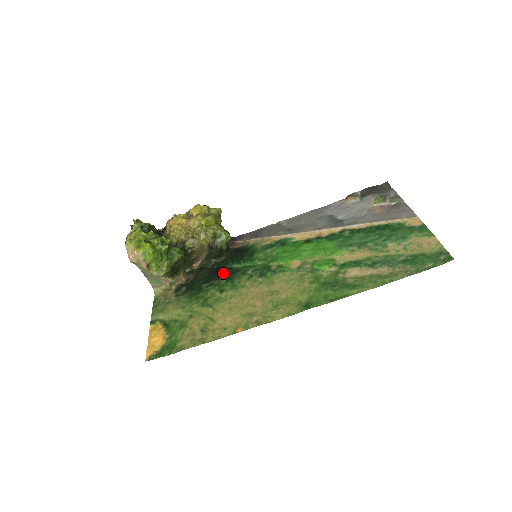
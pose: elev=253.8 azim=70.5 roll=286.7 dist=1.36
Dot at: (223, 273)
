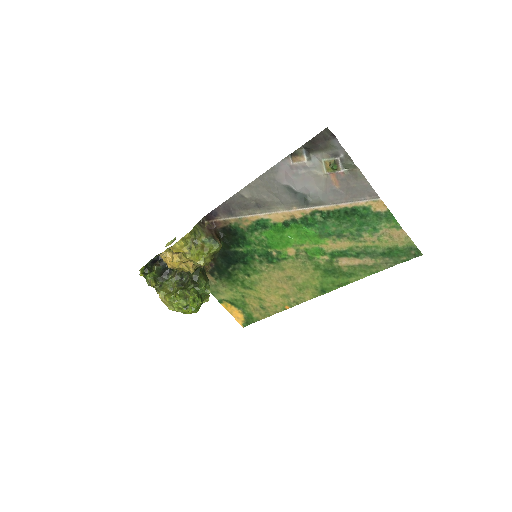
Dot at: (235, 258)
